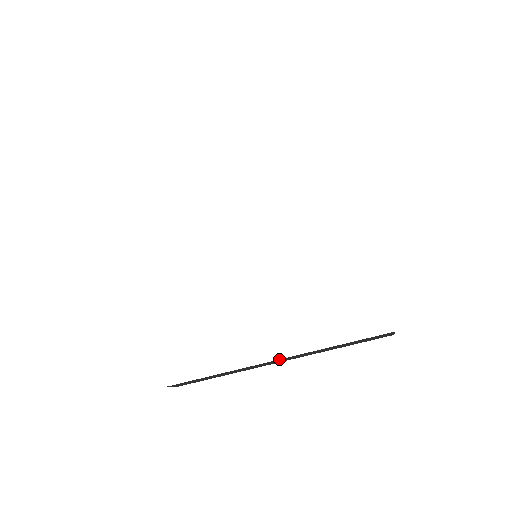
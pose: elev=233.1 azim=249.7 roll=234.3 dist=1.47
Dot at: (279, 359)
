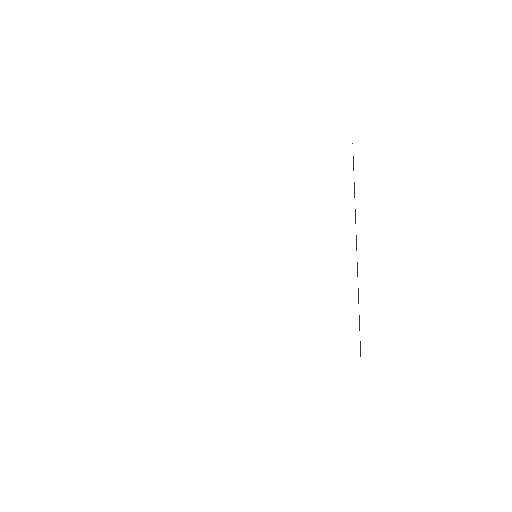
Dot at: occluded
